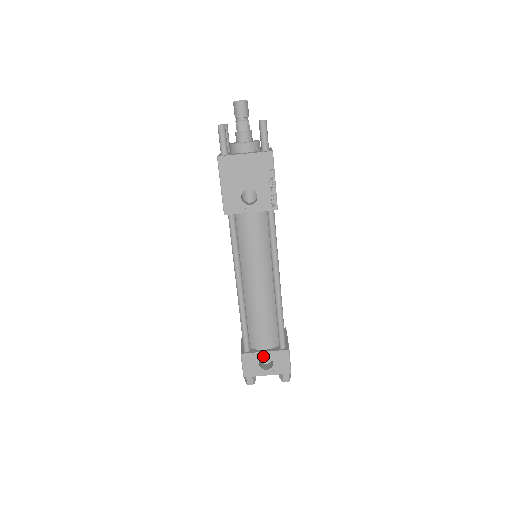
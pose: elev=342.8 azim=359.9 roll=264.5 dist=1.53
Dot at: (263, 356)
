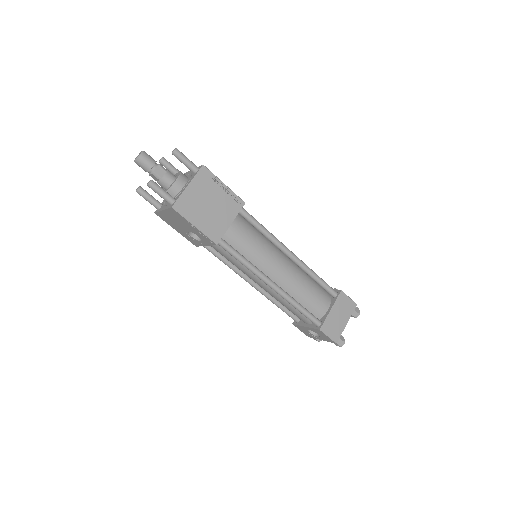
Dot at: (307, 329)
